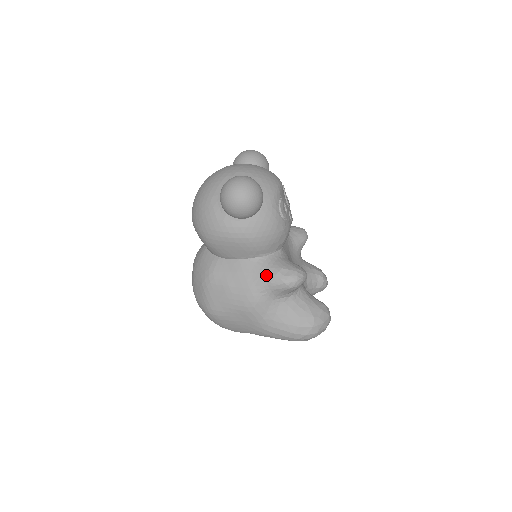
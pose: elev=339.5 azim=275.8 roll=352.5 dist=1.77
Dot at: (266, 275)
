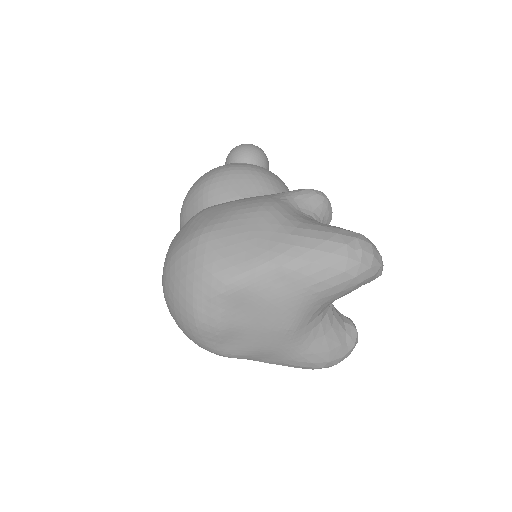
Dot at: (283, 192)
